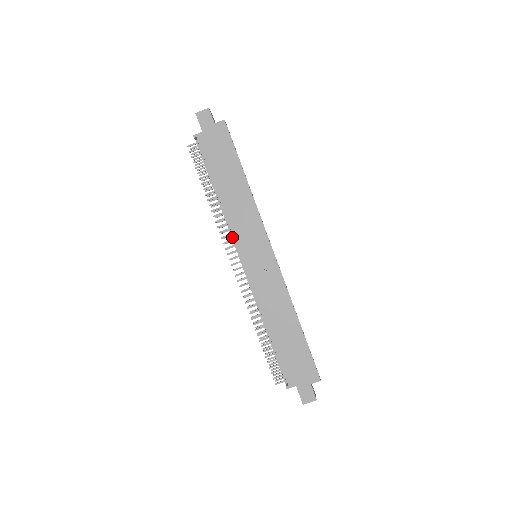
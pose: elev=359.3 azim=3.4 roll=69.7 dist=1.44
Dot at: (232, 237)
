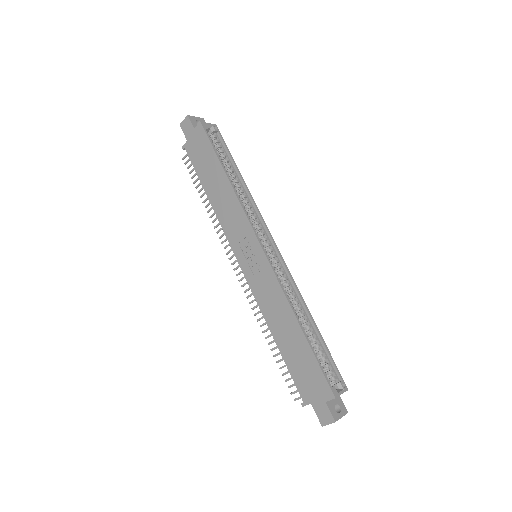
Dot at: occluded
